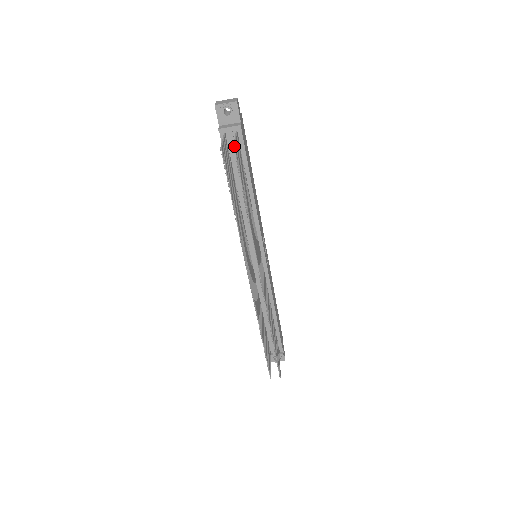
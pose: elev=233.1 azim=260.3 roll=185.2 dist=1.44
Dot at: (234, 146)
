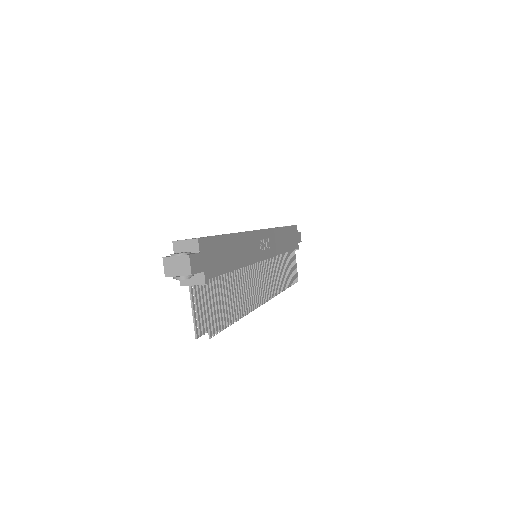
Dot at: (210, 338)
